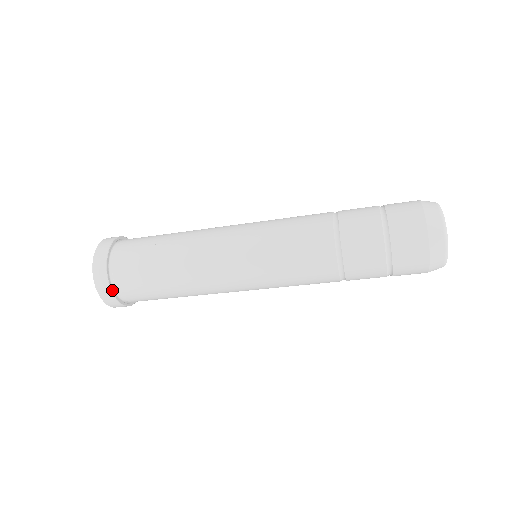
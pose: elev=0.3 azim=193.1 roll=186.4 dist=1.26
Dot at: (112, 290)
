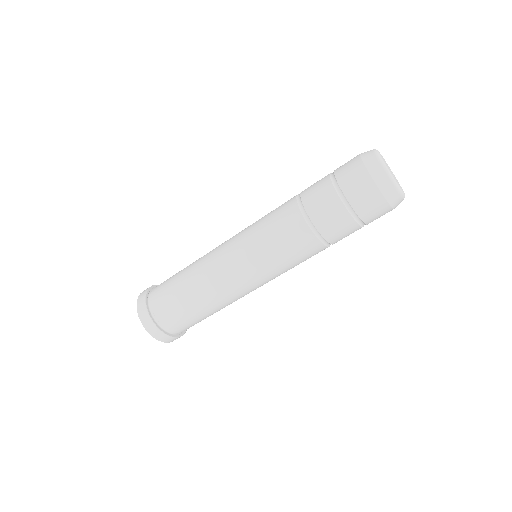
Dot at: (150, 315)
